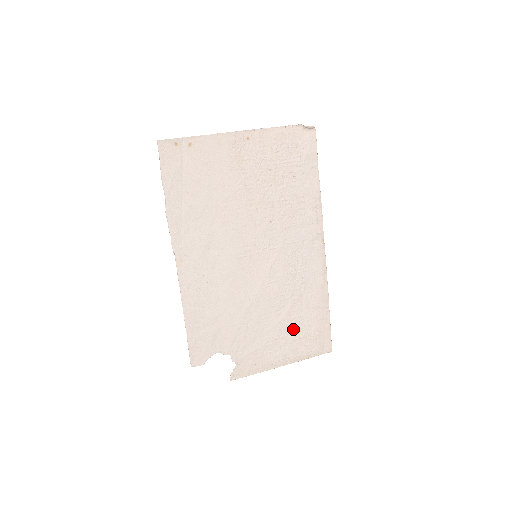
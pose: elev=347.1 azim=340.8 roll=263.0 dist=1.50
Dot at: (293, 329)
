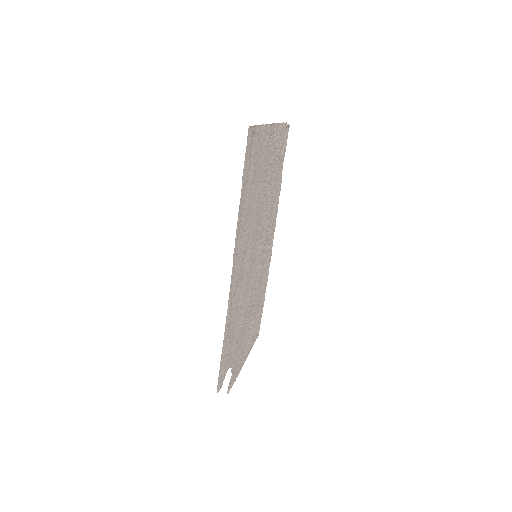
Dot at: (253, 323)
